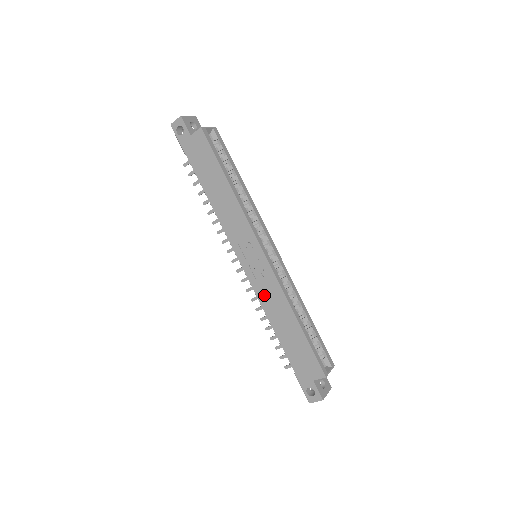
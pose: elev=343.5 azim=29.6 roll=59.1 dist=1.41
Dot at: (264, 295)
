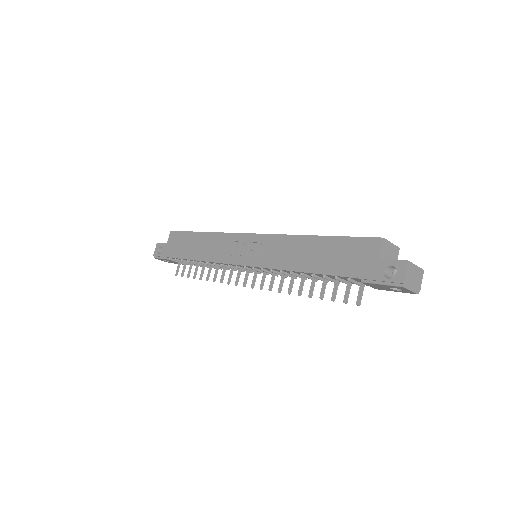
Dot at: (276, 259)
